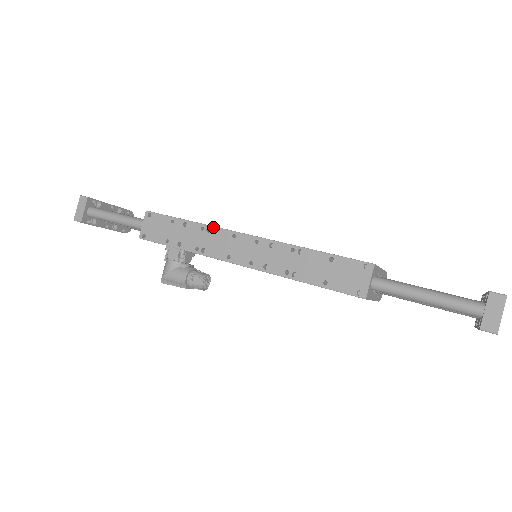
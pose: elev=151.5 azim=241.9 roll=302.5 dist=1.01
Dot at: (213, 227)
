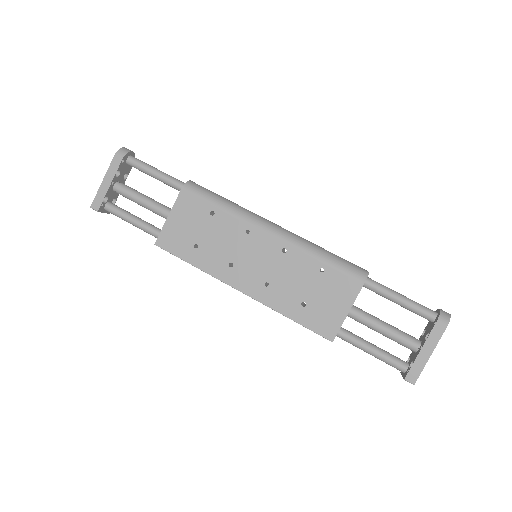
Dot at: occluded
